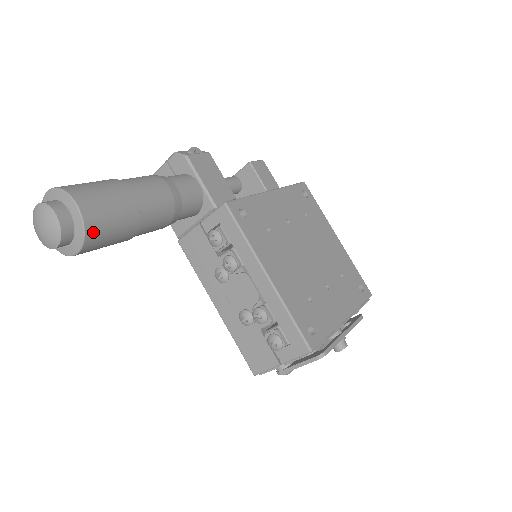
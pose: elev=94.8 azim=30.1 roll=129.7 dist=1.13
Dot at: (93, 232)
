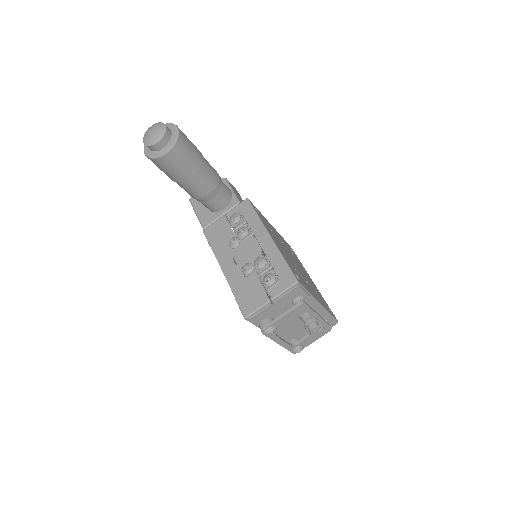
Dot at: (180, 145)
